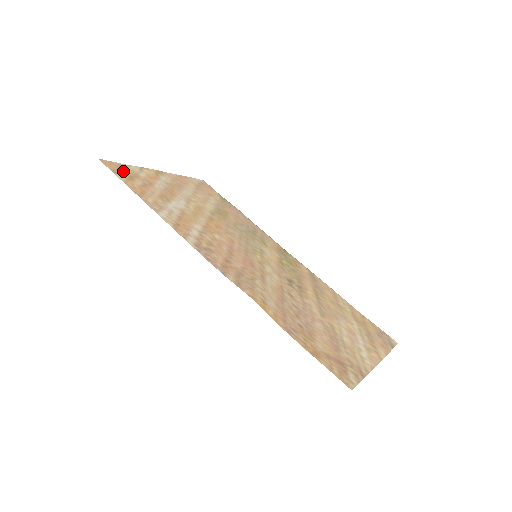
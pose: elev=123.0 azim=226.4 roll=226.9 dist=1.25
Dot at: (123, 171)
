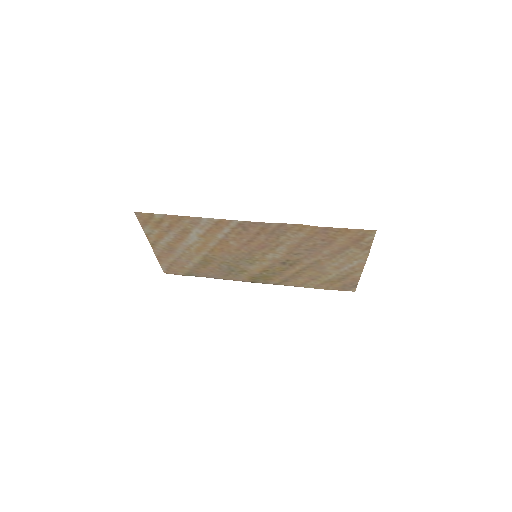
Dot at: (151, 221)
